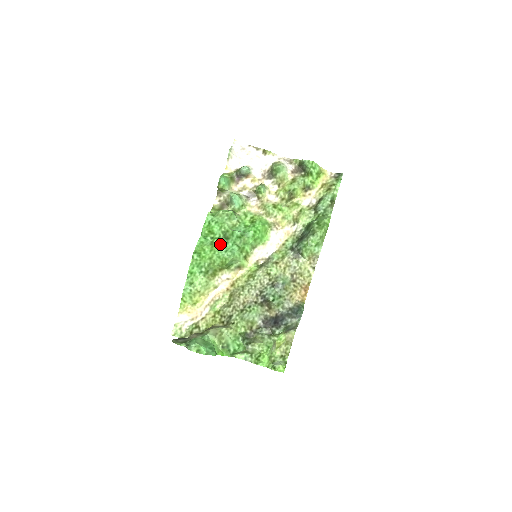
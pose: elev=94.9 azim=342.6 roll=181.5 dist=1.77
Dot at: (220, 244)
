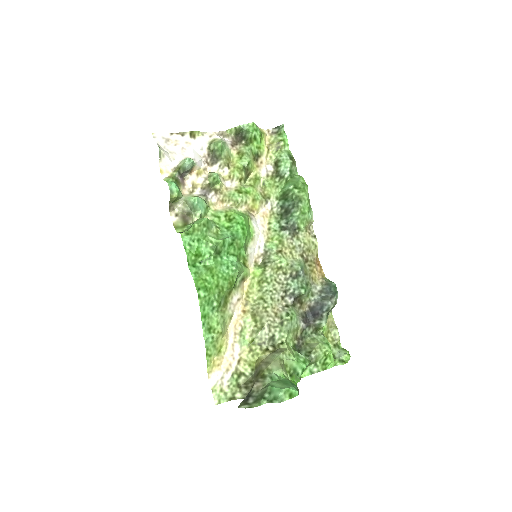
Dot at: (216, 264)
